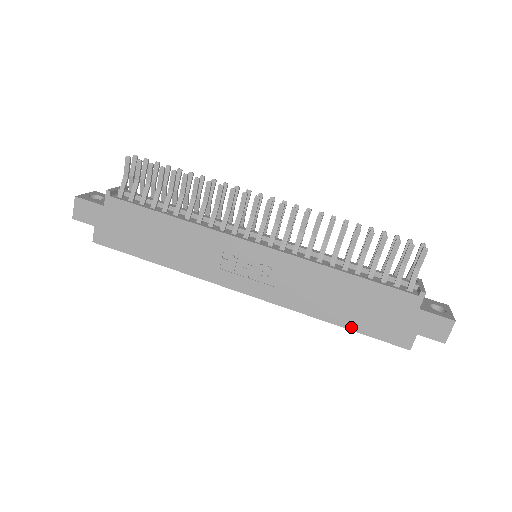
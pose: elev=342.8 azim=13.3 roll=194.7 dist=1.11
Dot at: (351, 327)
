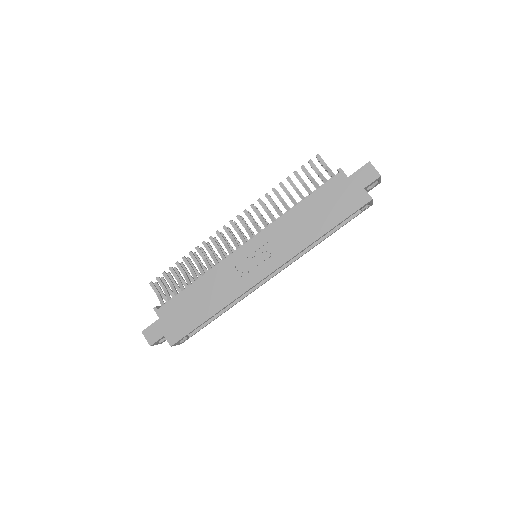
Dot at: (333, 225)
